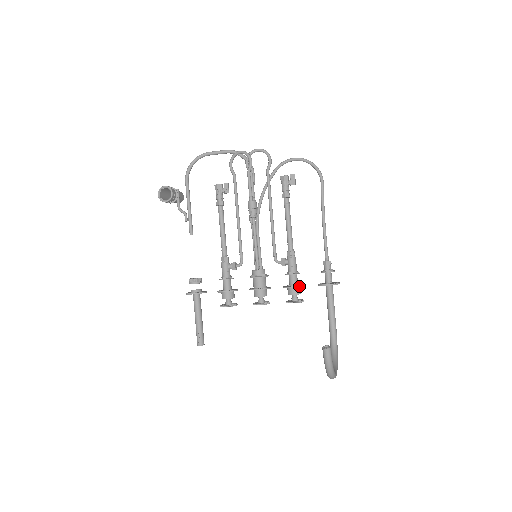
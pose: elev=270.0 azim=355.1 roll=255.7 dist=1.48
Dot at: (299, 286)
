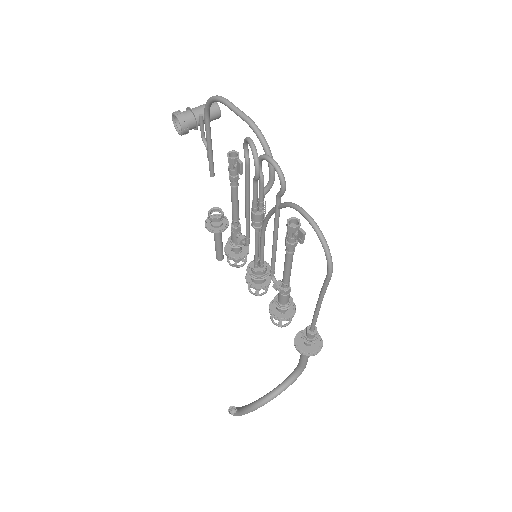
Dot at: (278, 320)
